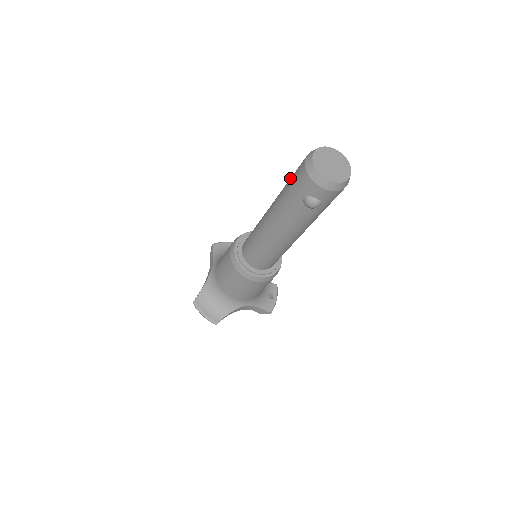
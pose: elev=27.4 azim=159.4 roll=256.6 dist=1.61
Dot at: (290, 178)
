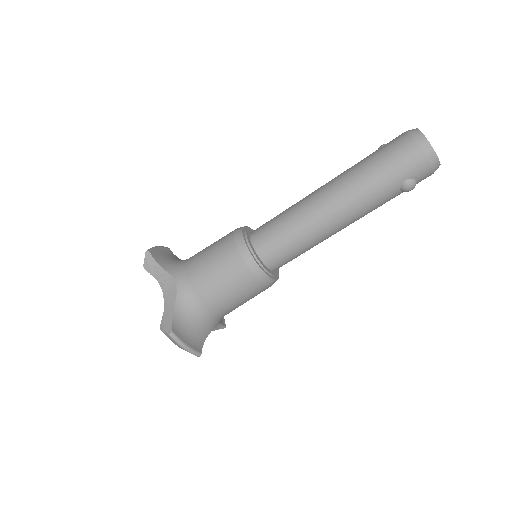
Dot at: (374, 159)
